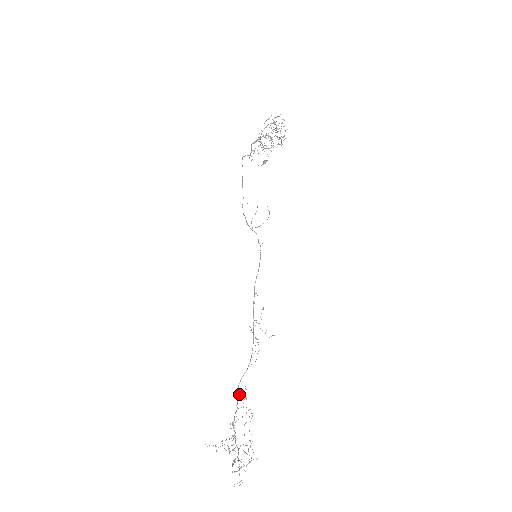
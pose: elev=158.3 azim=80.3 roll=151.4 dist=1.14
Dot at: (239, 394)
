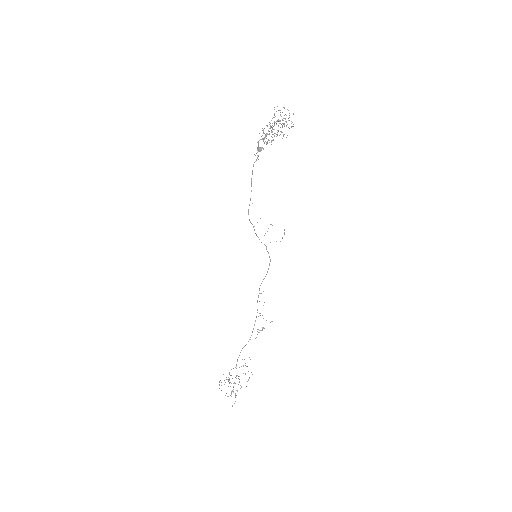
Dot at: occluded
